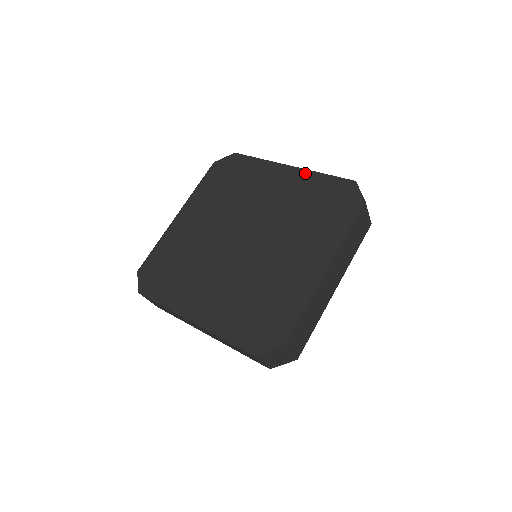
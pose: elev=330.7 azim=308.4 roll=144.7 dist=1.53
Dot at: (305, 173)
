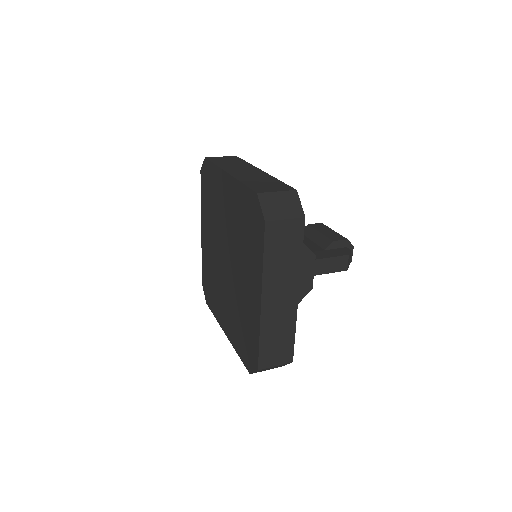
Dot at: (234, 183)
